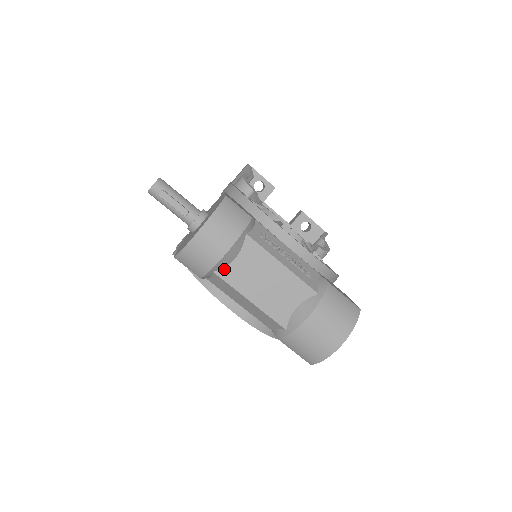
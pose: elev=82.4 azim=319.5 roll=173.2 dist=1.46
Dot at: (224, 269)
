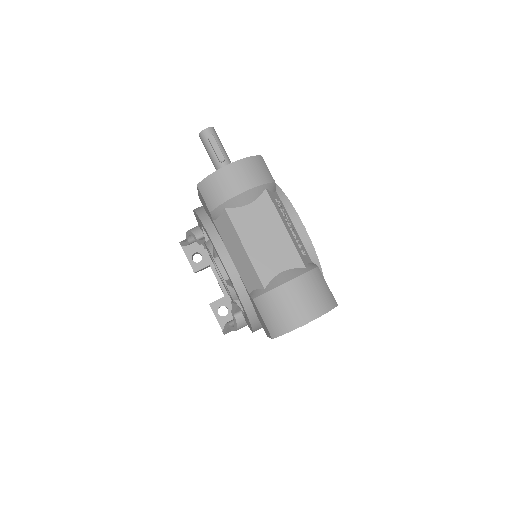
Dot at: (234, 209)
